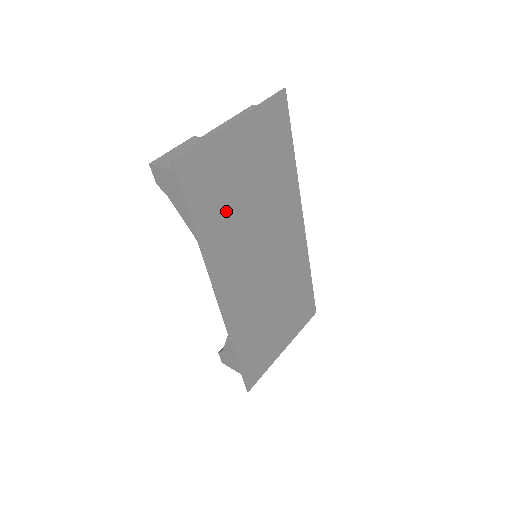
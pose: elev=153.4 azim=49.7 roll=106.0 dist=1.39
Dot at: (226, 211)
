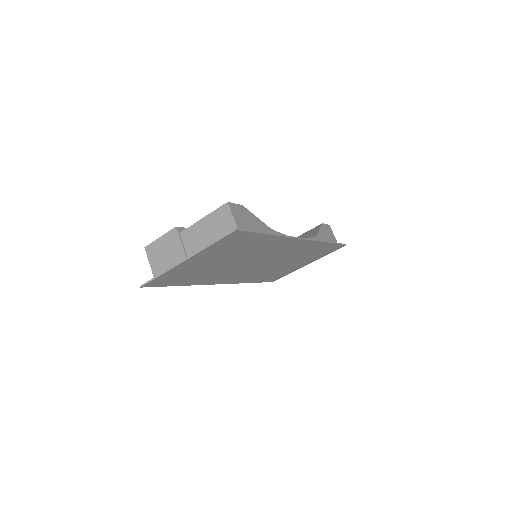
Dot at: (203, 273)
